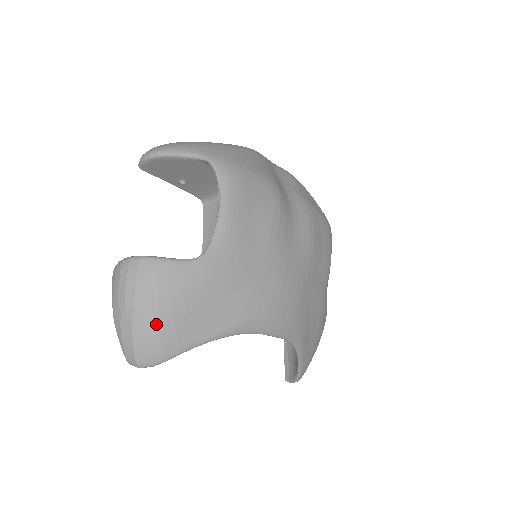
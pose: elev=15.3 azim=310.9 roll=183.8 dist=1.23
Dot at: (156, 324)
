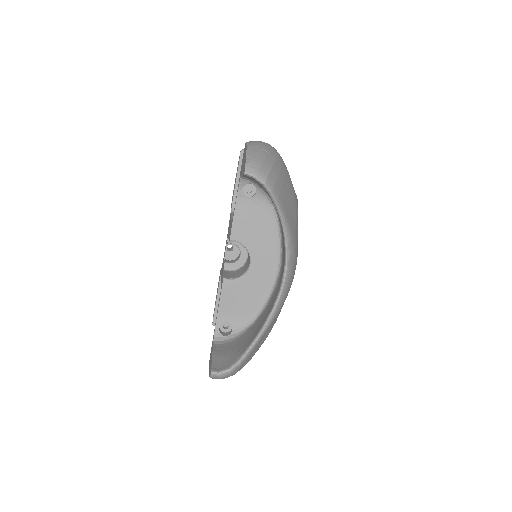
Dot at: (278, 171)
